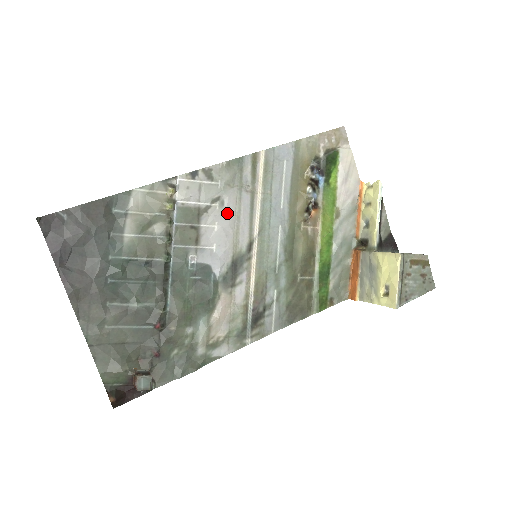
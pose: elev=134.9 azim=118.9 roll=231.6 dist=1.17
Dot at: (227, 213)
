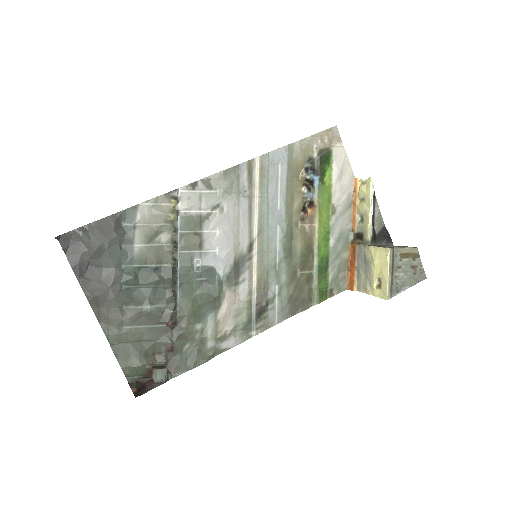
Dot at: (227, 218)
